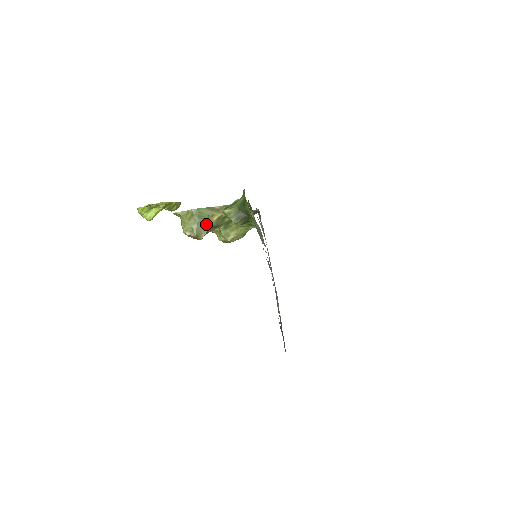
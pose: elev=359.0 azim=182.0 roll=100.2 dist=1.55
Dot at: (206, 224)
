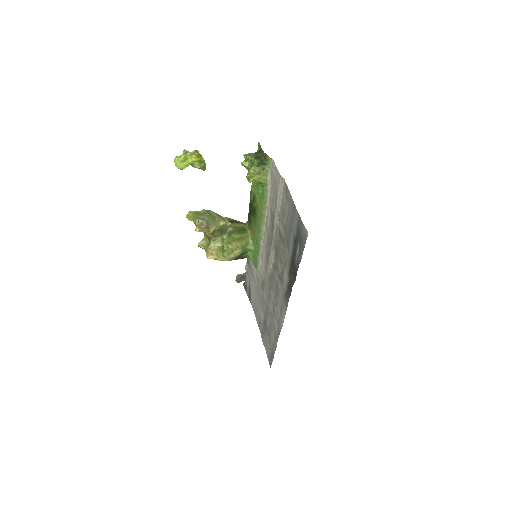
Dot at: (214, 223)
